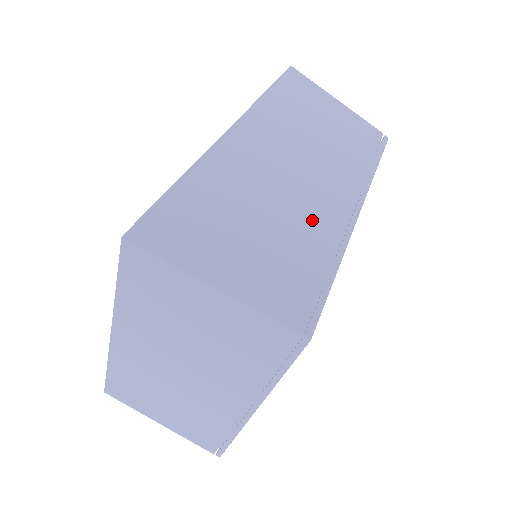
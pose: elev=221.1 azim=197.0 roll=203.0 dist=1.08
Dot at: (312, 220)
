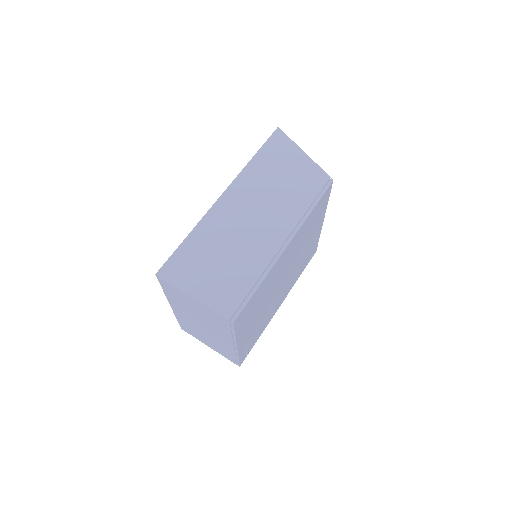
Dot at: (254, 255)
